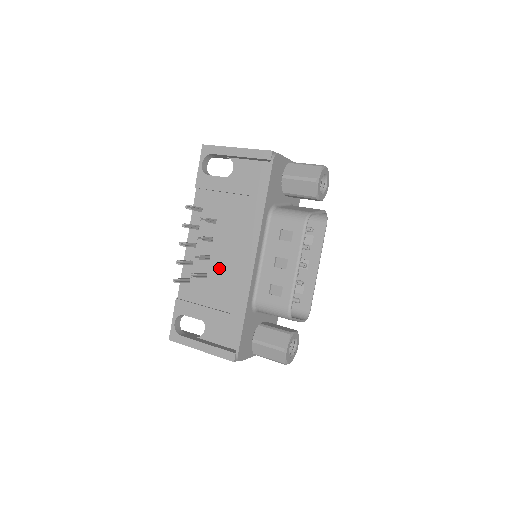
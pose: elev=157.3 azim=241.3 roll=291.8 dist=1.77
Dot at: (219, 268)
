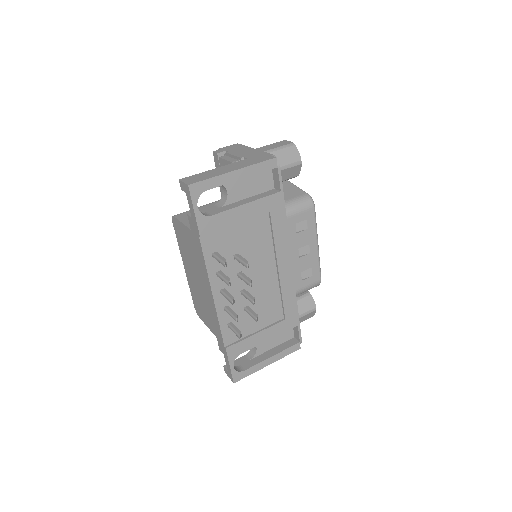
Dot at: (258, 293)
